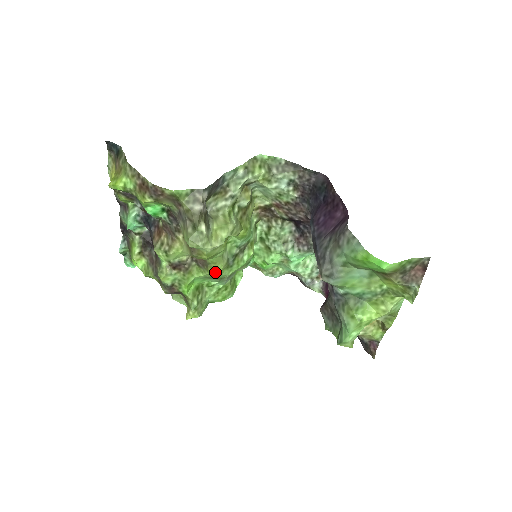
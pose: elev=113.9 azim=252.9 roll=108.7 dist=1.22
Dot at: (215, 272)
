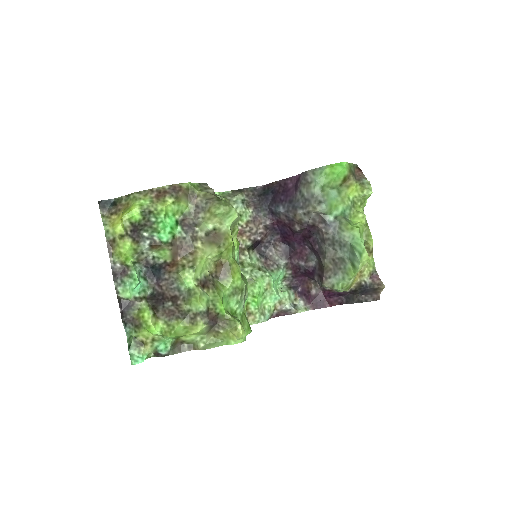
Dot at: (237, 276)
